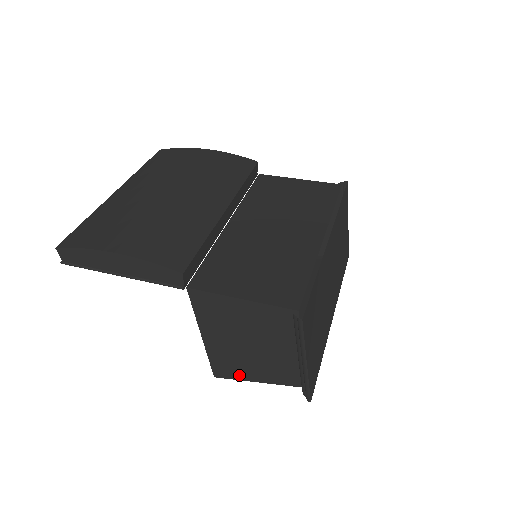
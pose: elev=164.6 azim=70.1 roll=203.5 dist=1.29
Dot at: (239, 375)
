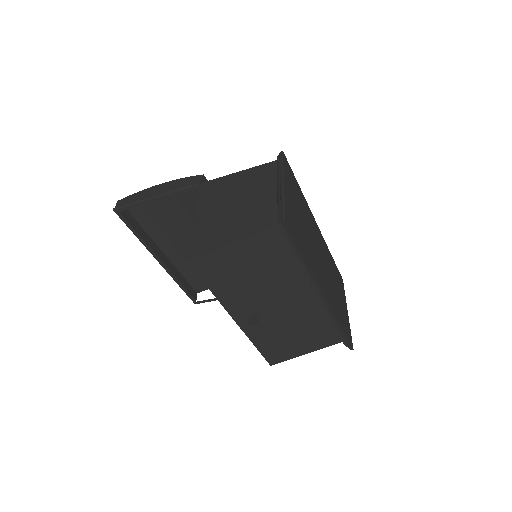
Dot at: (216, 244)
